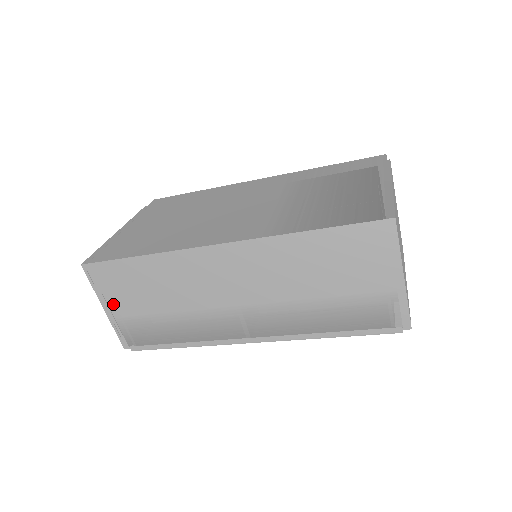
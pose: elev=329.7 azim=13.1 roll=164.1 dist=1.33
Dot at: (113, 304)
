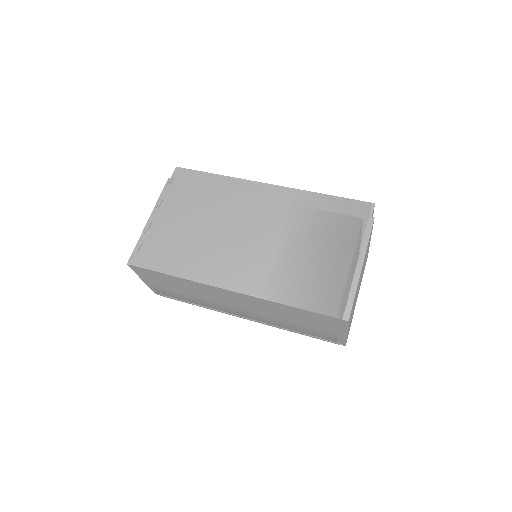
Dot at: (149, 281)
